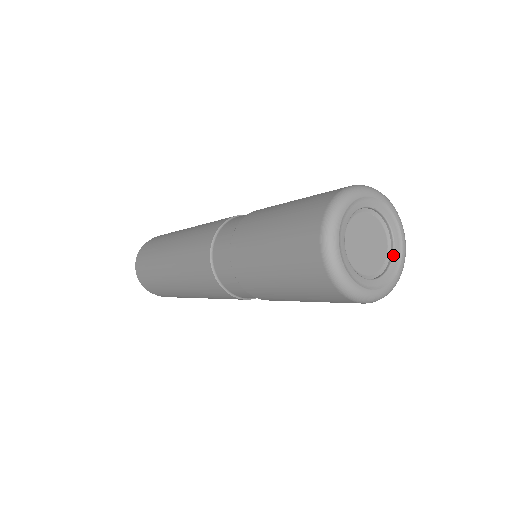
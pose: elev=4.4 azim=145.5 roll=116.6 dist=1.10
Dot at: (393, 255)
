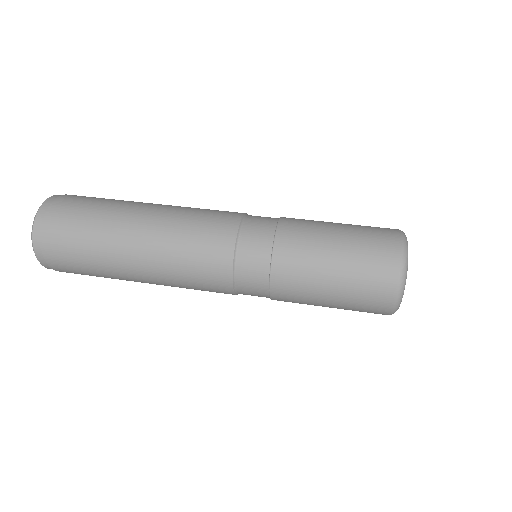
Dot at: occluded
